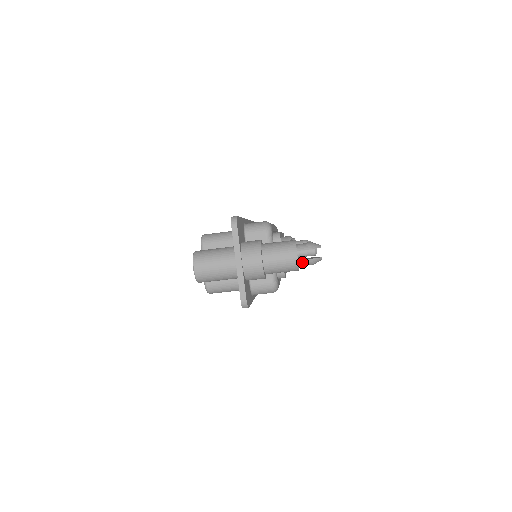
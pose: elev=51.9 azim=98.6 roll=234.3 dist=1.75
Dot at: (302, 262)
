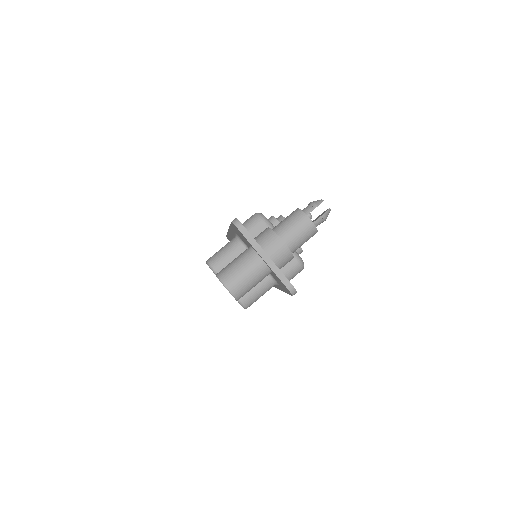
Dot at: (316, 223)
